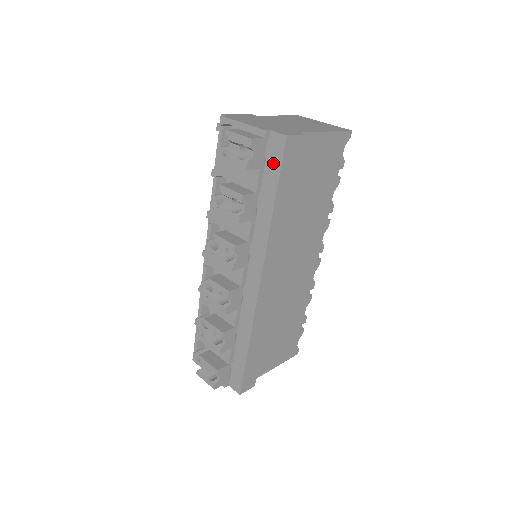
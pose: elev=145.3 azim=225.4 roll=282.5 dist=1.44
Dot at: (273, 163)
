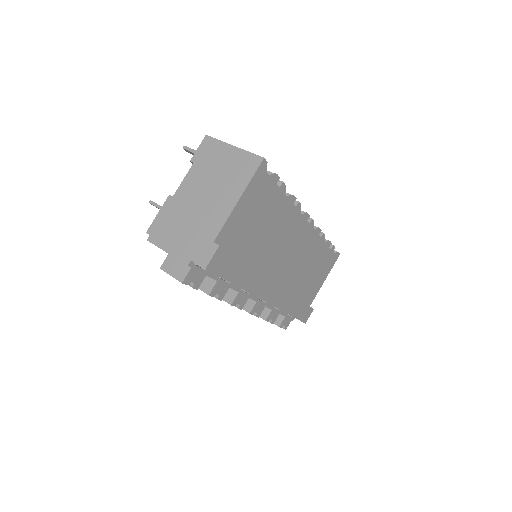
Dot at: occluded
